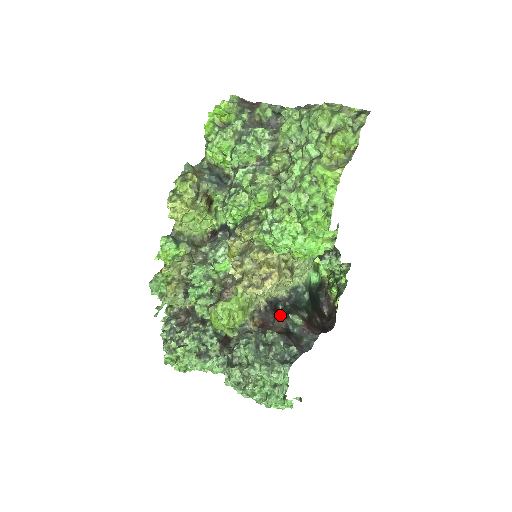
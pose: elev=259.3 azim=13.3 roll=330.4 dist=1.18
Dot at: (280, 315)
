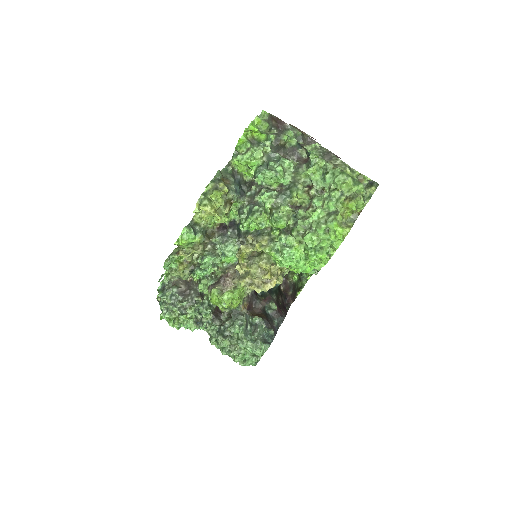
Dot at: (259, 297)
